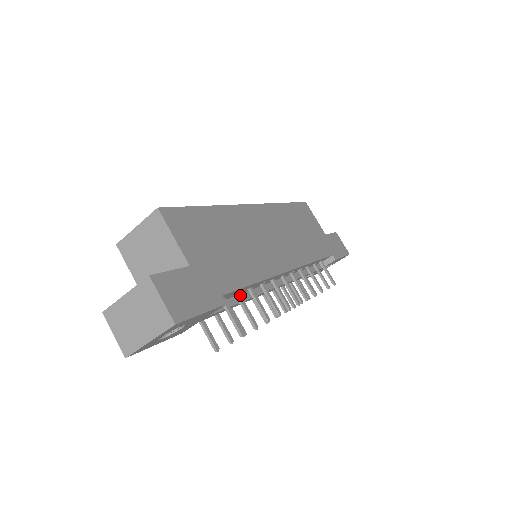
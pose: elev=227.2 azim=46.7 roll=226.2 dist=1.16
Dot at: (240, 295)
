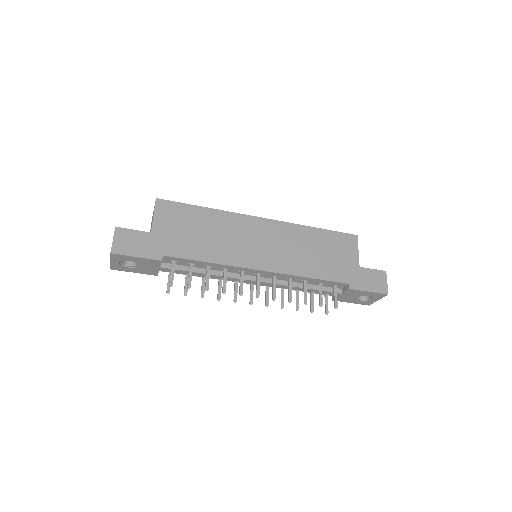
Dot at: (192, 265)
